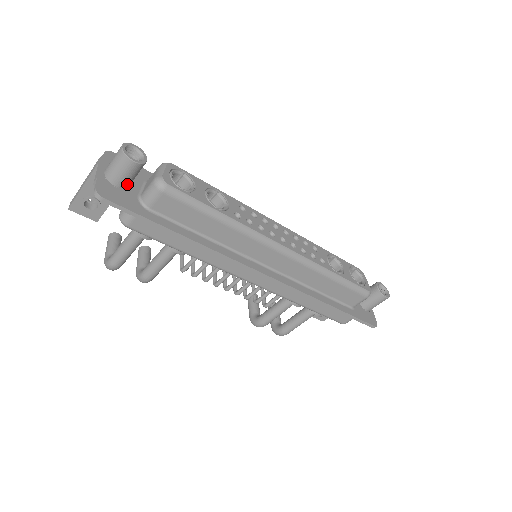
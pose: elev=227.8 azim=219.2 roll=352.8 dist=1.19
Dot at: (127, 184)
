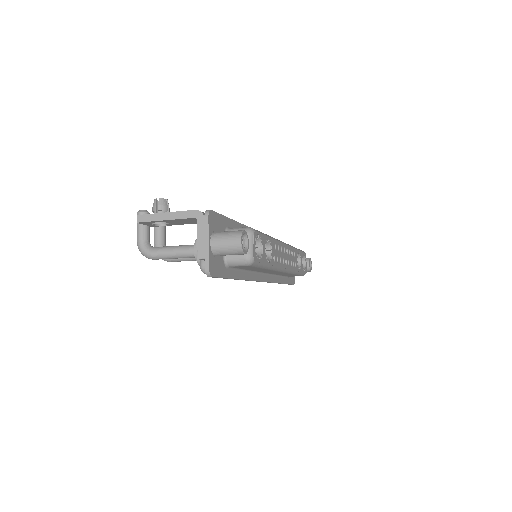
Dot at: occluded
